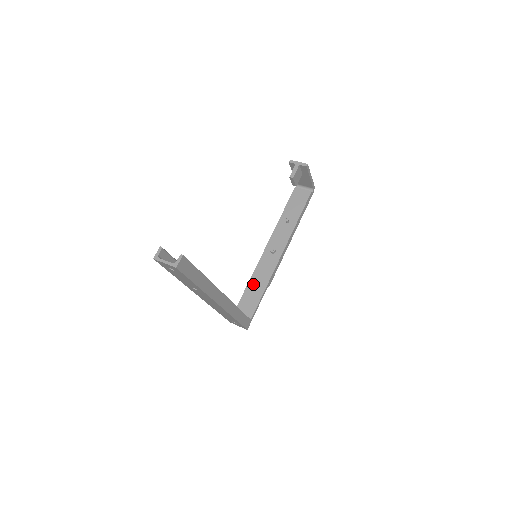
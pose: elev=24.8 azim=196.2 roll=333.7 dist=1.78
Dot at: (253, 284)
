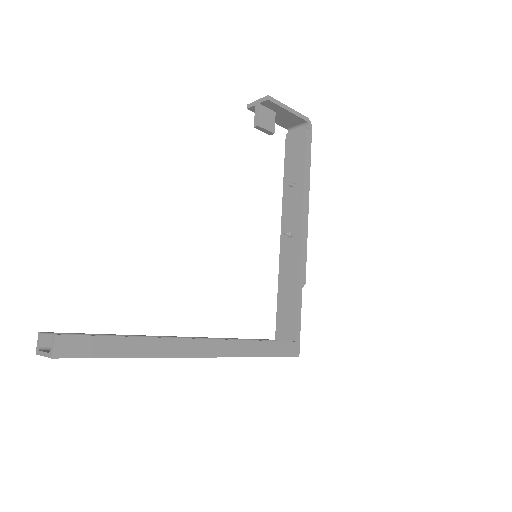
Dot at: (283, 291)
